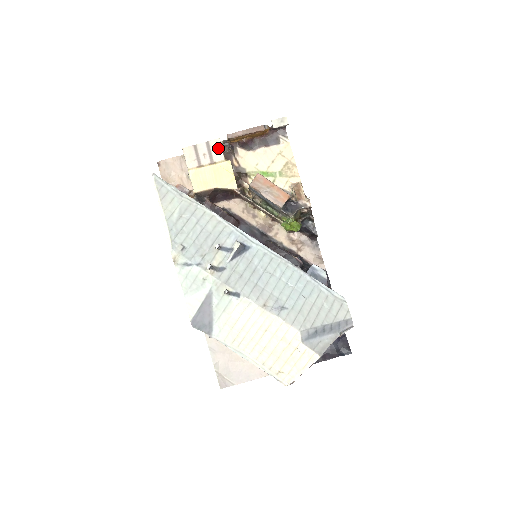
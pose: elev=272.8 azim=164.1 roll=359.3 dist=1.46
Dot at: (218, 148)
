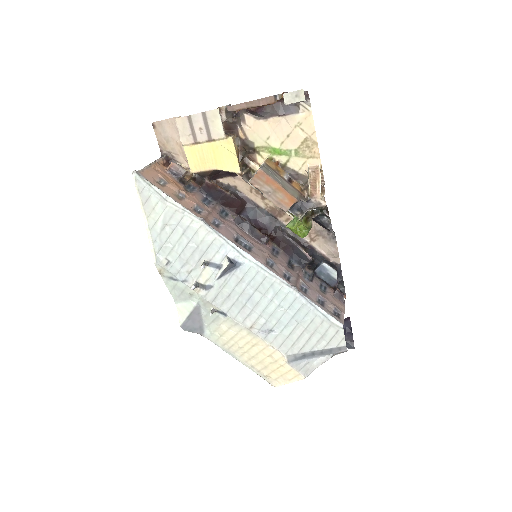
Dot at: (217, 122)
